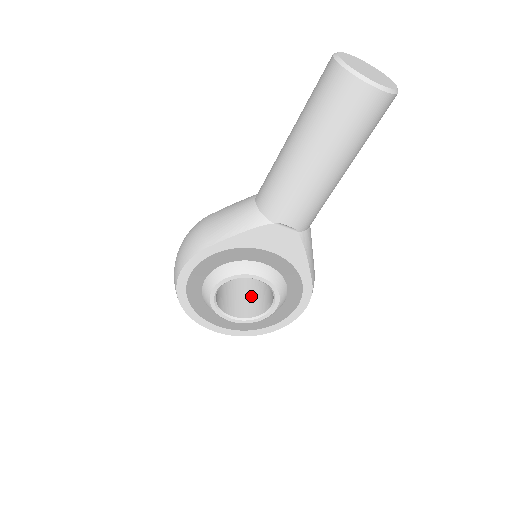
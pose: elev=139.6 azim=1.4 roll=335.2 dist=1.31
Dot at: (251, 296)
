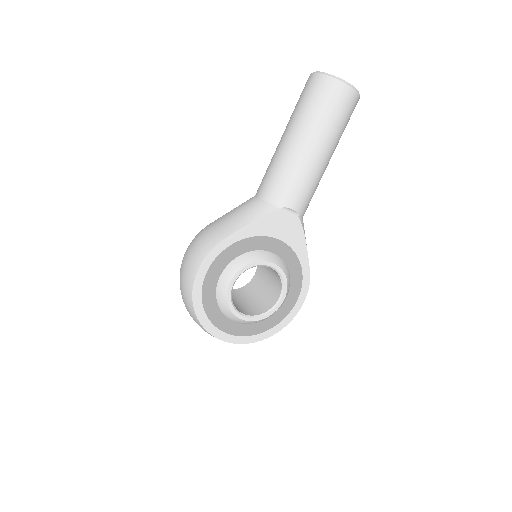
Dot at: (252, 301)
